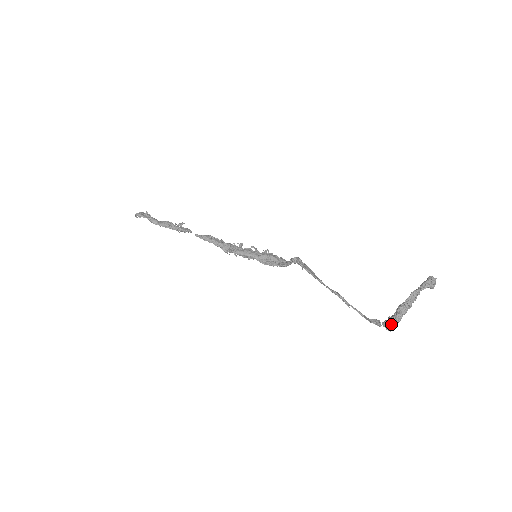
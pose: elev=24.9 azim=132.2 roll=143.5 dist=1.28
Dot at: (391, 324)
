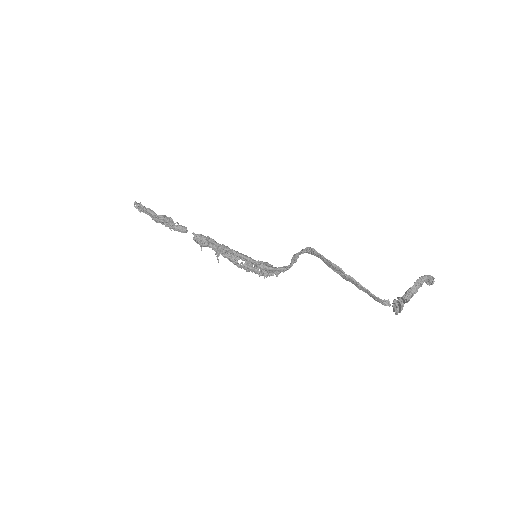
Dot at: (402, 301)
